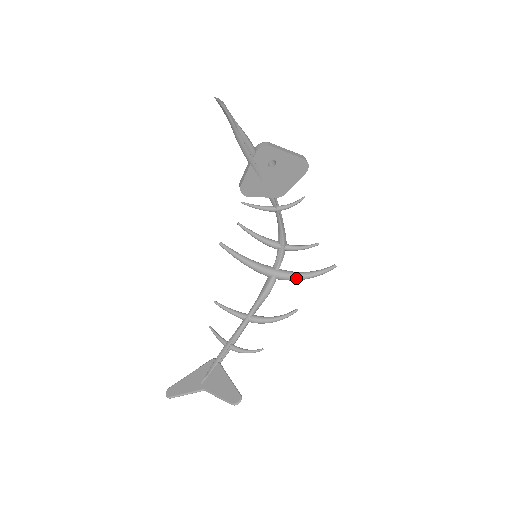
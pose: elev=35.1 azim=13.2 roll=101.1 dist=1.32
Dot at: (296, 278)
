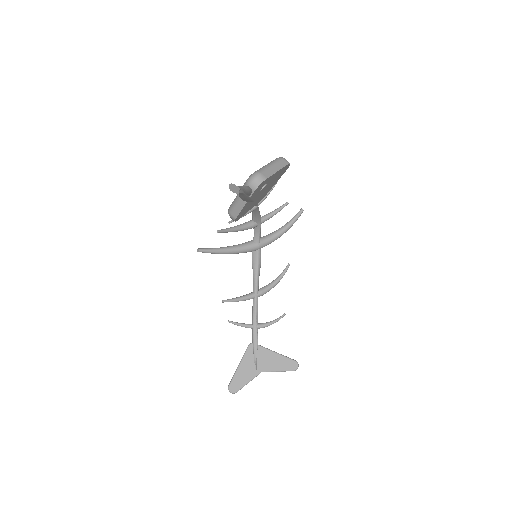
Dot at: (276, 239)
